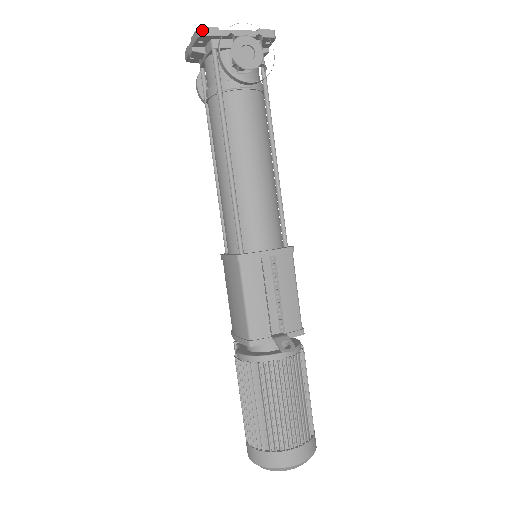
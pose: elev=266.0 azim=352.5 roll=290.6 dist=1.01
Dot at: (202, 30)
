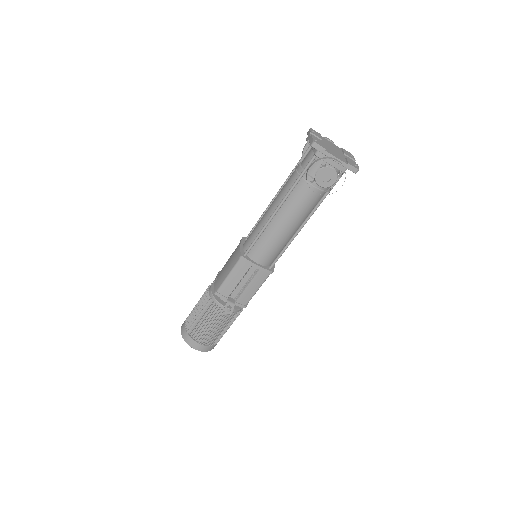
Dot at: (315, 144)
